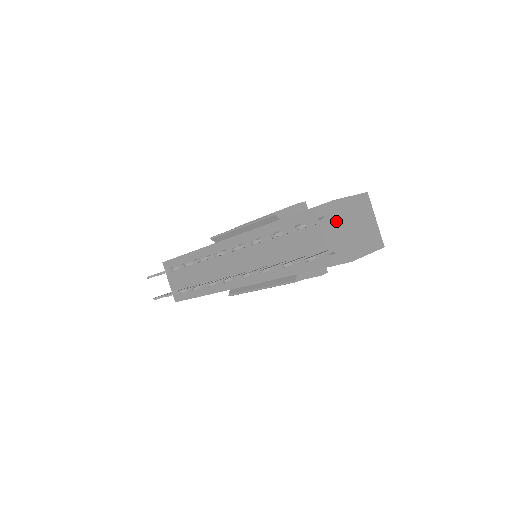
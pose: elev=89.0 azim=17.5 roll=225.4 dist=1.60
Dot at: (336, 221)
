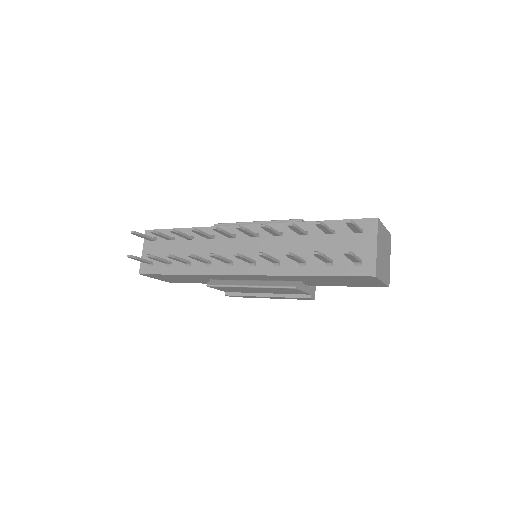
Dot at: (374, 236)
